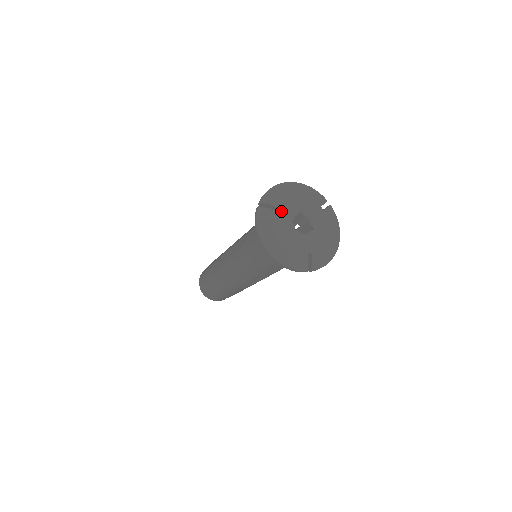
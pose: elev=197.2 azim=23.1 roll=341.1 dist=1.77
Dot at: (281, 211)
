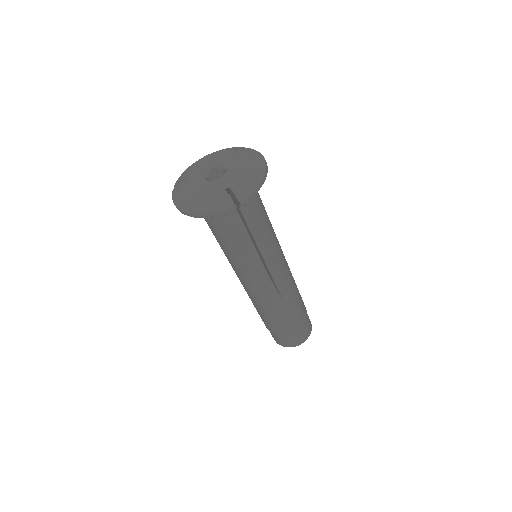
Dot at: (191, 178)
